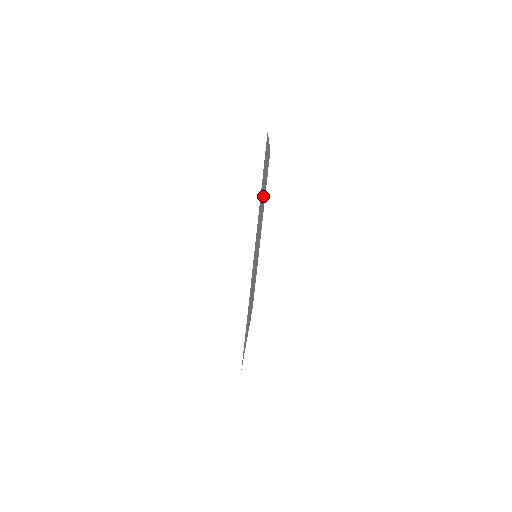
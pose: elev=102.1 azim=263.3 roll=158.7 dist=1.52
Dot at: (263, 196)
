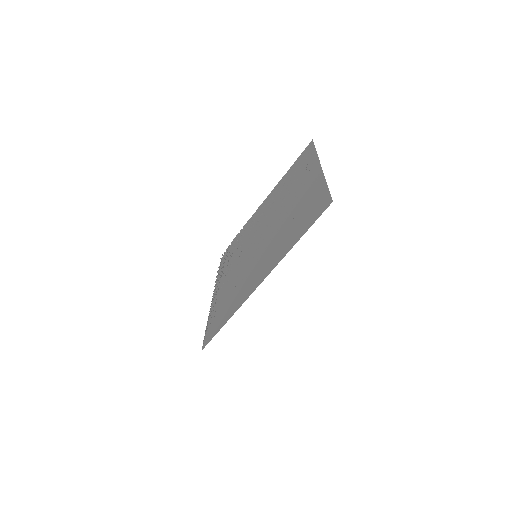
Dot at: (288, 202)
